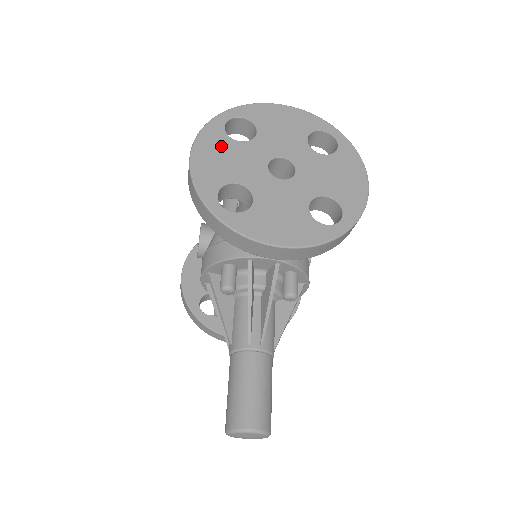
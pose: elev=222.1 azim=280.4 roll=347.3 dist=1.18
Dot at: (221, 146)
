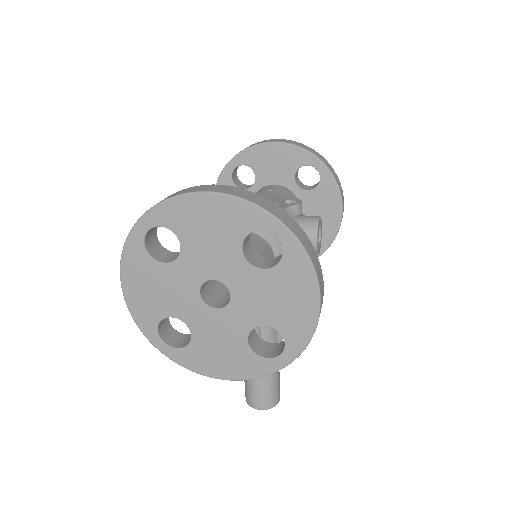
Dot at: (147, 273)
